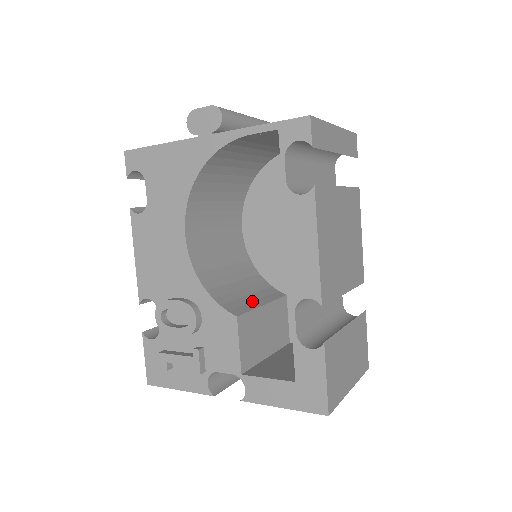
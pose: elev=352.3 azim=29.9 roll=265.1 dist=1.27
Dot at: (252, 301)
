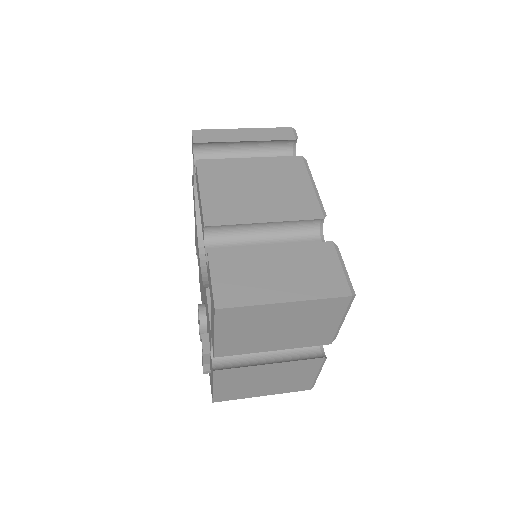
Dot at: occluded
